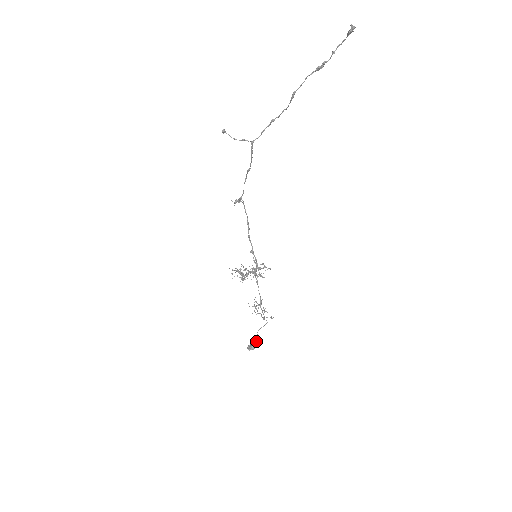
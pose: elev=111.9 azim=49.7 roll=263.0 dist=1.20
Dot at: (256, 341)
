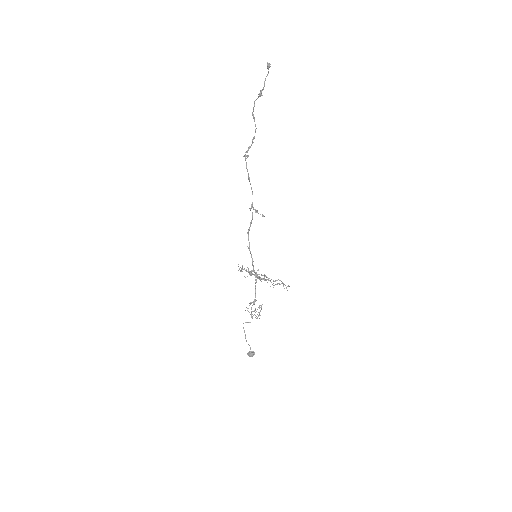
Dot at: (246, 340)
